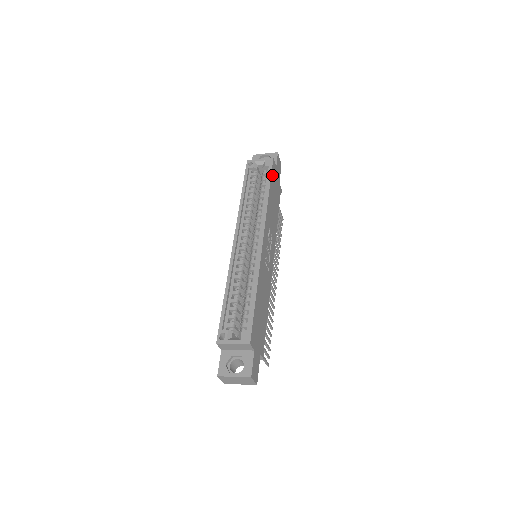
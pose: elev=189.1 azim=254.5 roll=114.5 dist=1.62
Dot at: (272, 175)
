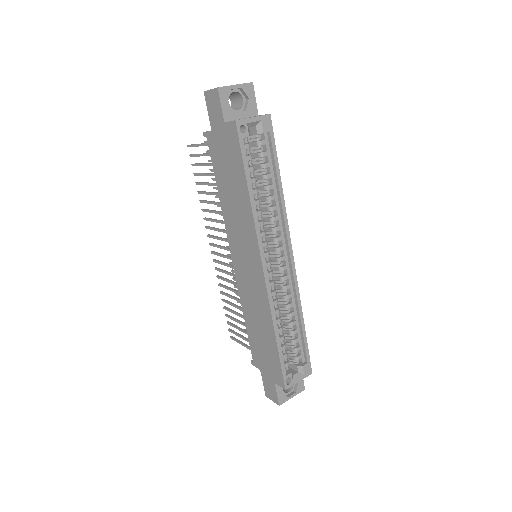
Dot at: (272, 145)
